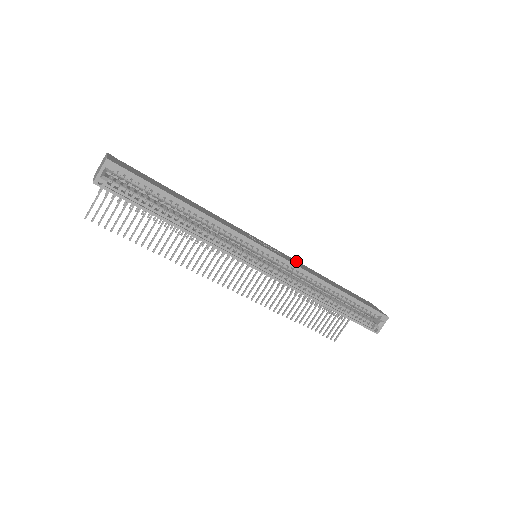
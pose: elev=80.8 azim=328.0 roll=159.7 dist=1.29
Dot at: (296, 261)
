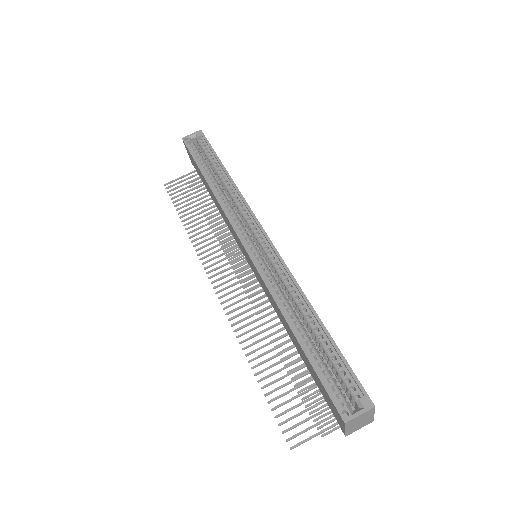
Dot at: occluded
